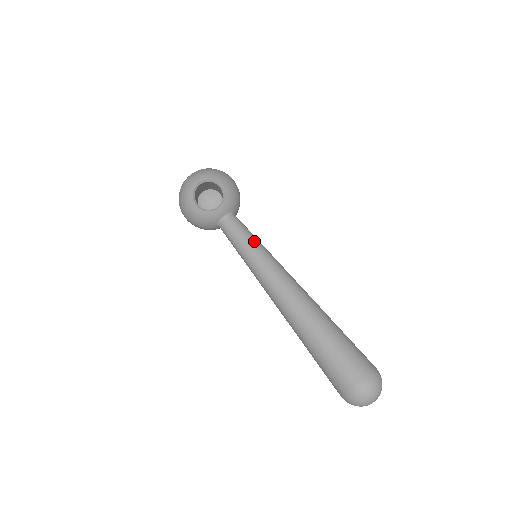
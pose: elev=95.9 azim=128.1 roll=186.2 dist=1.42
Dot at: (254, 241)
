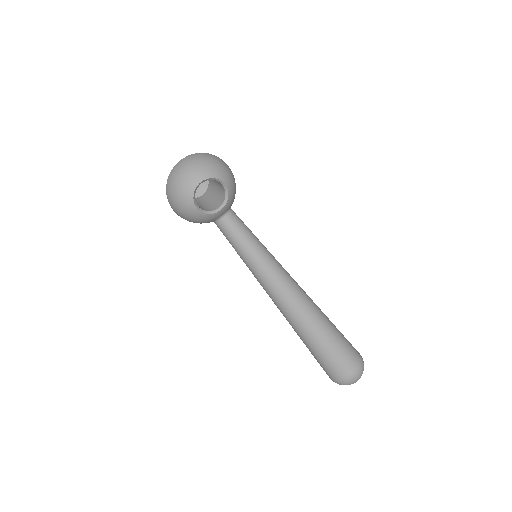
Dot at: (256, 243)
